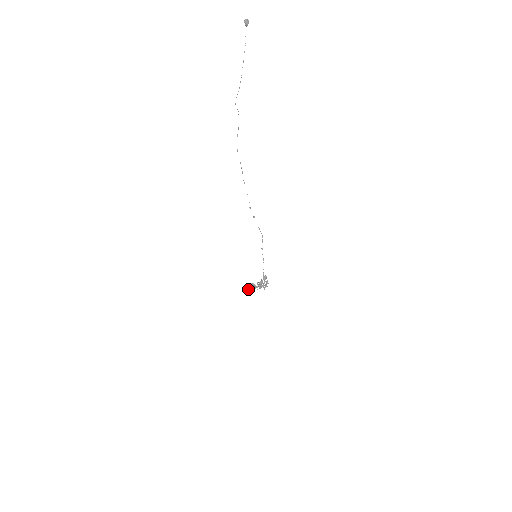
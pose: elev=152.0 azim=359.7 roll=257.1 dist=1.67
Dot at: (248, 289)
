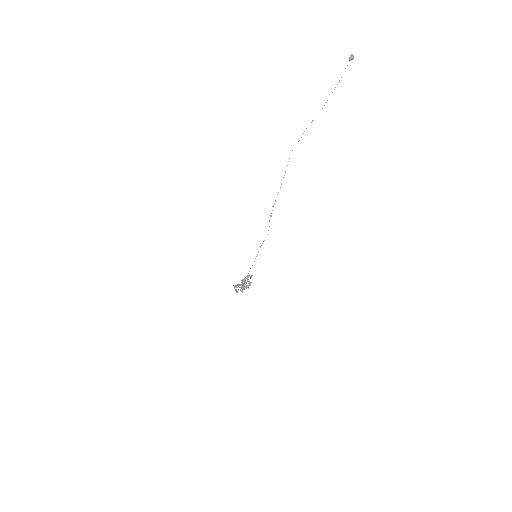
Dot at: (236, 289)
